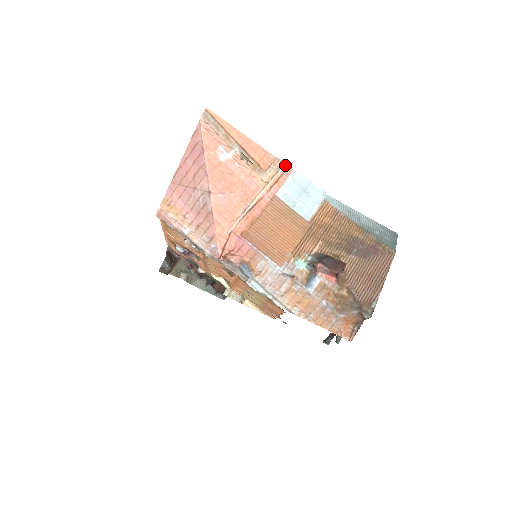
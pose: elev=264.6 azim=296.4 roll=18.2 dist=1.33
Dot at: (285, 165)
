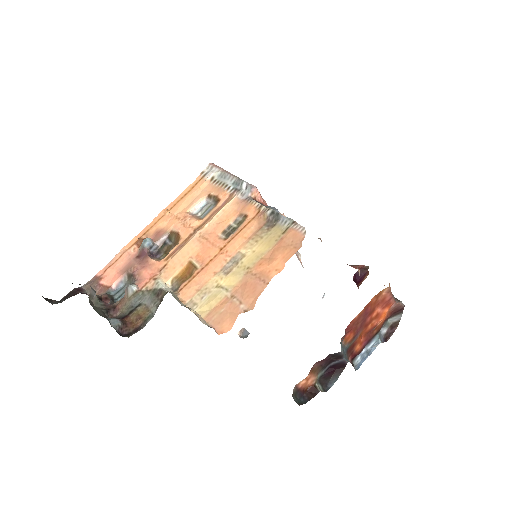
Dot at: (299, 257)
